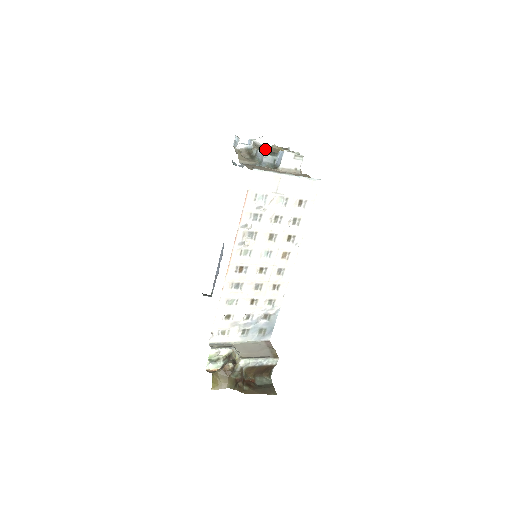
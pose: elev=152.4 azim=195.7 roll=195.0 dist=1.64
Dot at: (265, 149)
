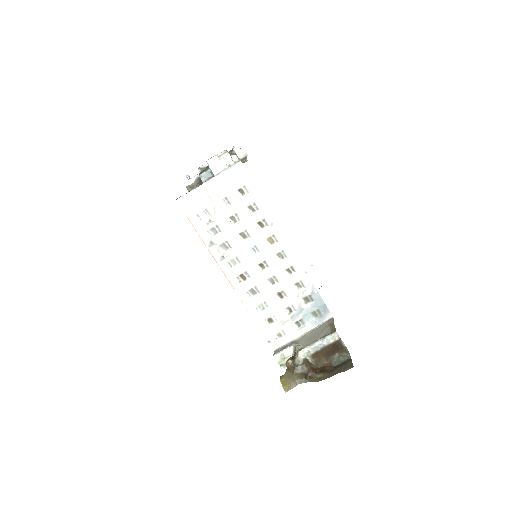
Dot at: occluded
